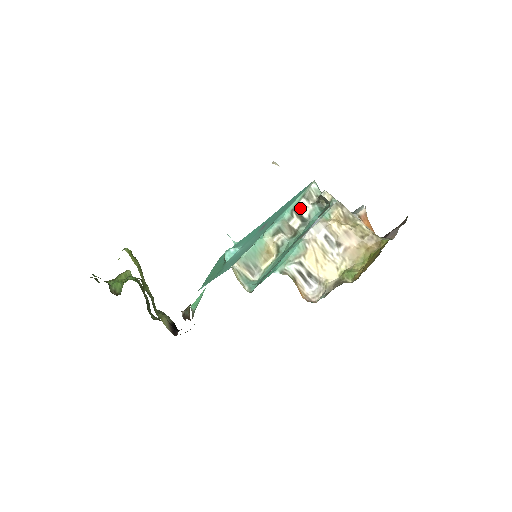
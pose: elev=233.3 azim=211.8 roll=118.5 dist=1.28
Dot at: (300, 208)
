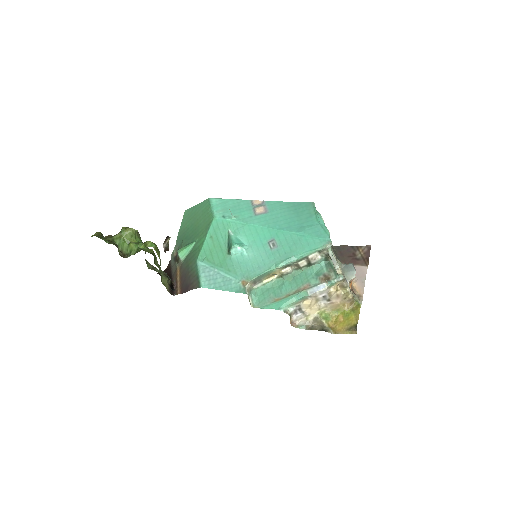
Dot at: (312, 258)
